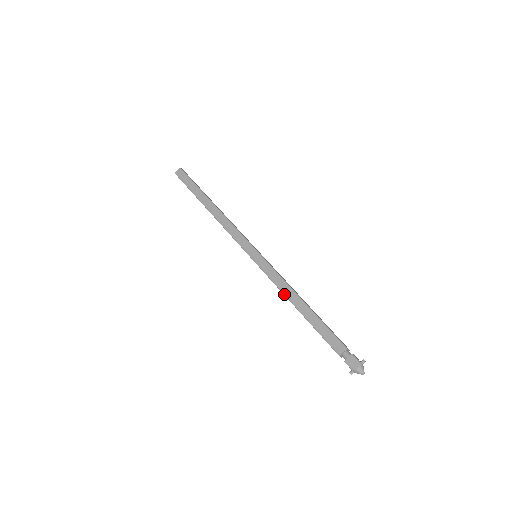
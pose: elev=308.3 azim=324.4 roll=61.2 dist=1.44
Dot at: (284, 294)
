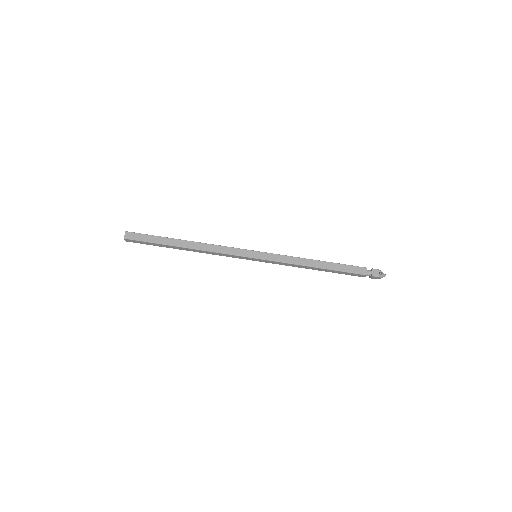
Dot at: occluded
